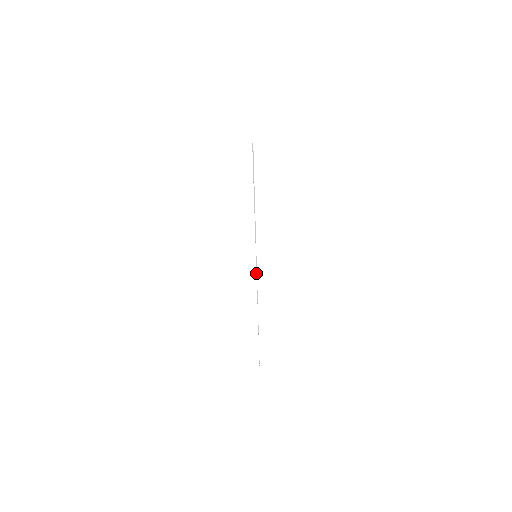
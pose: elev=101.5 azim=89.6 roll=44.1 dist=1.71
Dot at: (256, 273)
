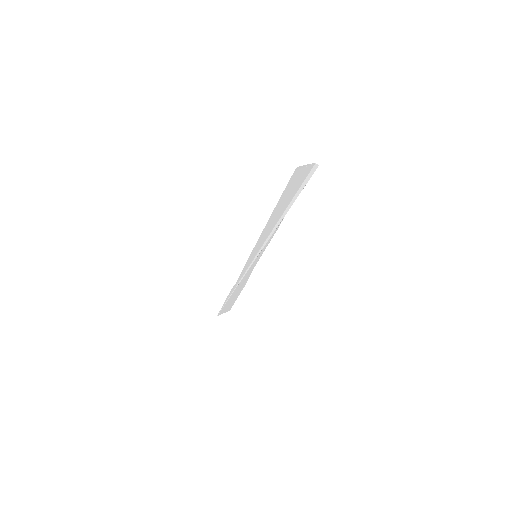
Dot at: (248, 266)
